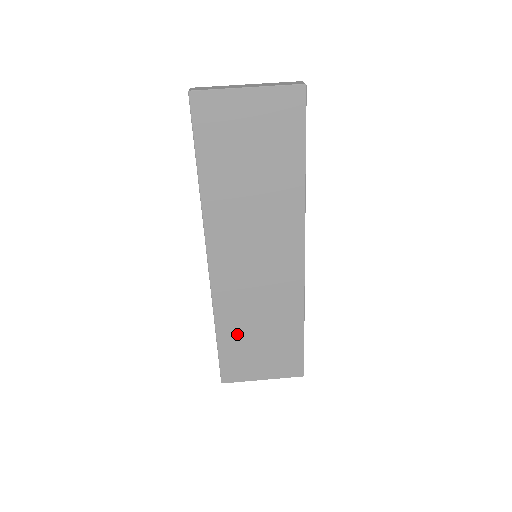
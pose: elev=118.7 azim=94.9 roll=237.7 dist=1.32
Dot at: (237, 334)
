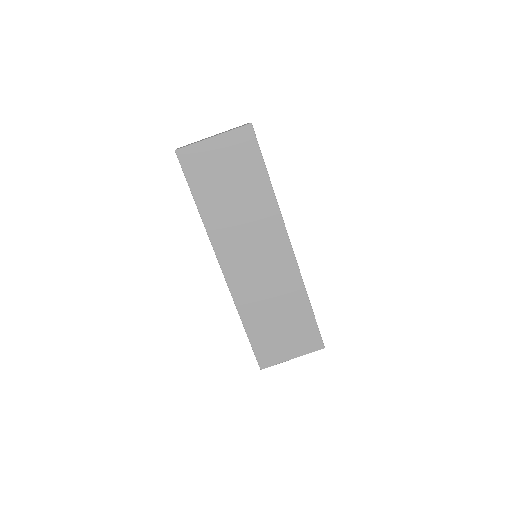
Dot at: (260, 323)
